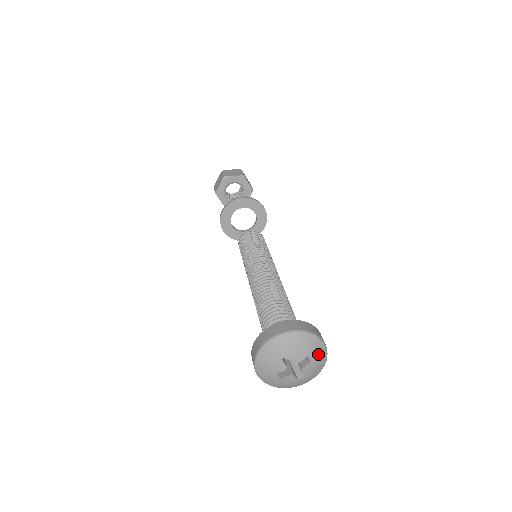
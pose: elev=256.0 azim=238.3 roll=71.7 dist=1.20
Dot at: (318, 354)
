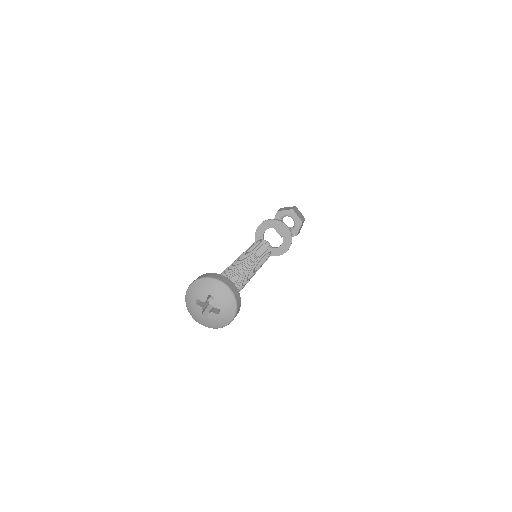
Dot at: (226, 316)
